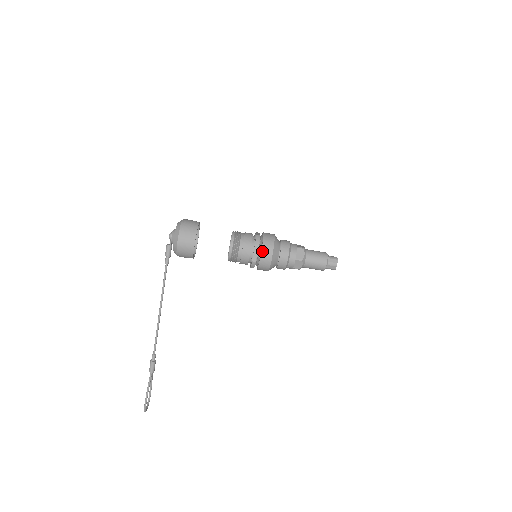
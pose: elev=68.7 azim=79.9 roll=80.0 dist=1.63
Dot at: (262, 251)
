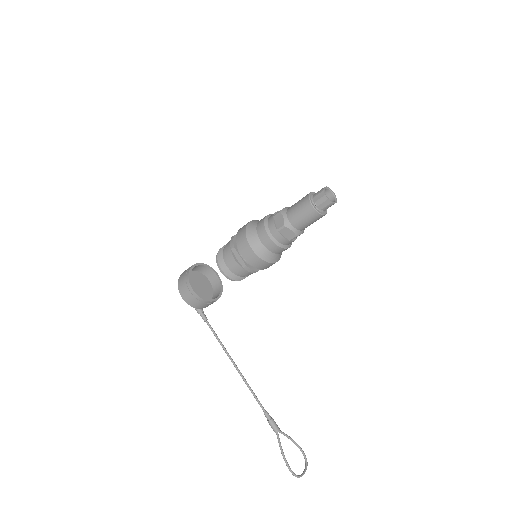
Dot at: (240, 251)
